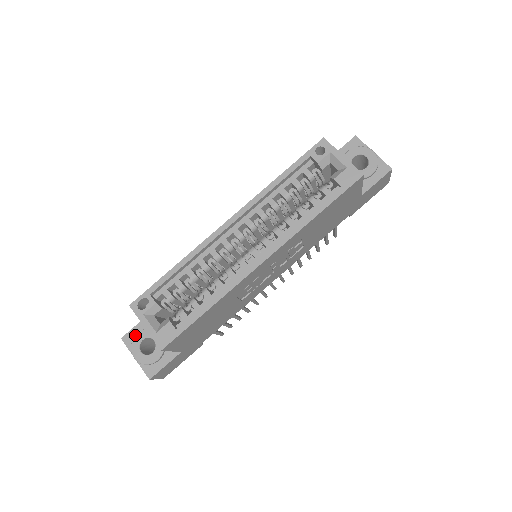
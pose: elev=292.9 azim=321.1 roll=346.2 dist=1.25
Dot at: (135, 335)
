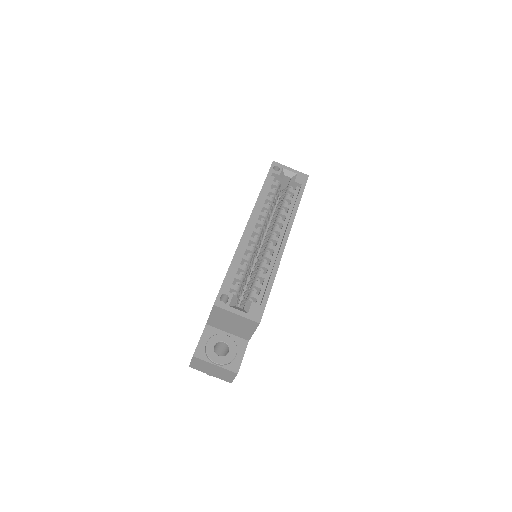
Dot at: (206, 346)
